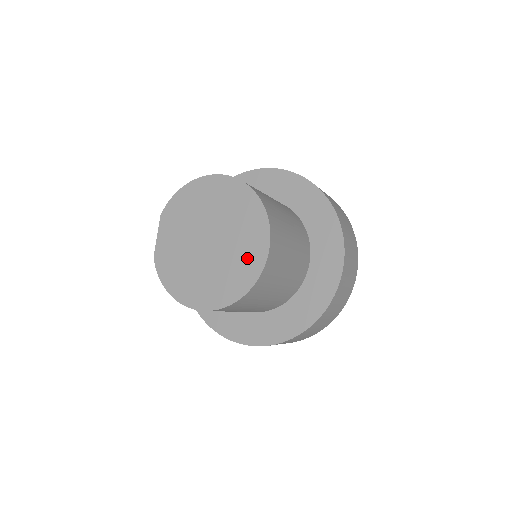
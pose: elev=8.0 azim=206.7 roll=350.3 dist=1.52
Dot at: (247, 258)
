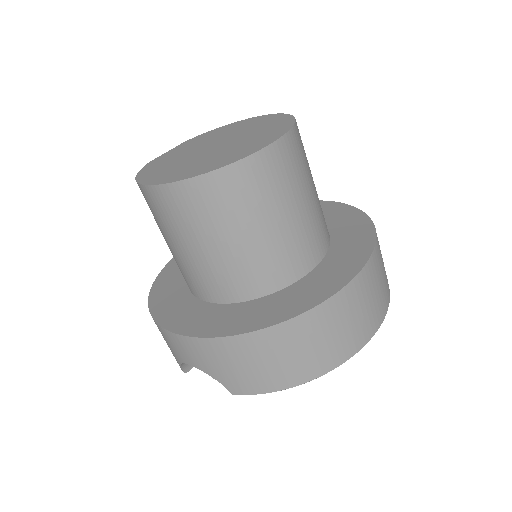
Dot at: (246, 148)
